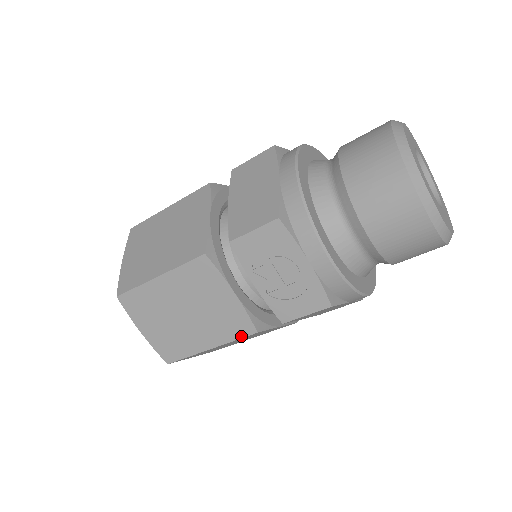
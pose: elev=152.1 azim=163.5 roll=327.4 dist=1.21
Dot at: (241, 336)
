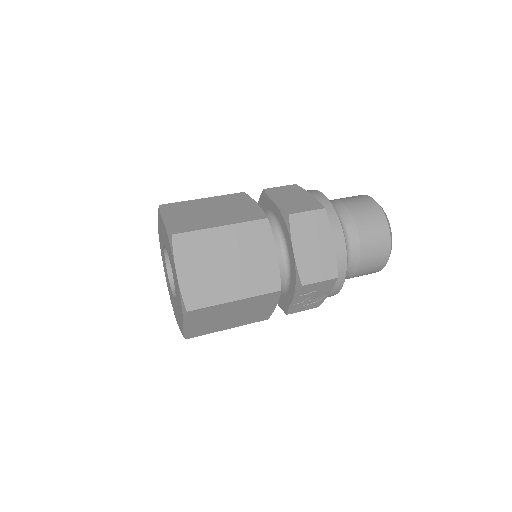
Dot at: occluded
